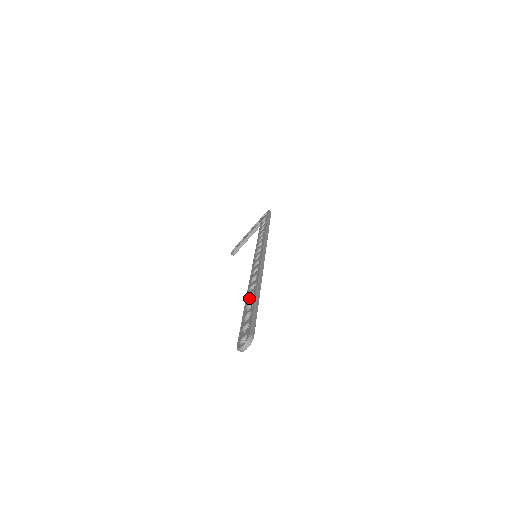
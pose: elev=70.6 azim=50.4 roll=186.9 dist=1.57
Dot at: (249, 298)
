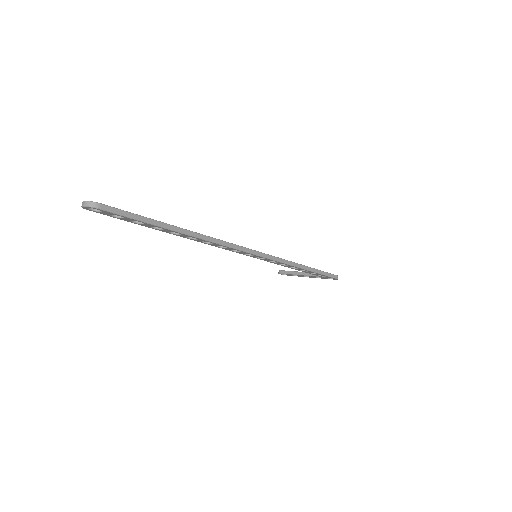
Dot at: occluded
